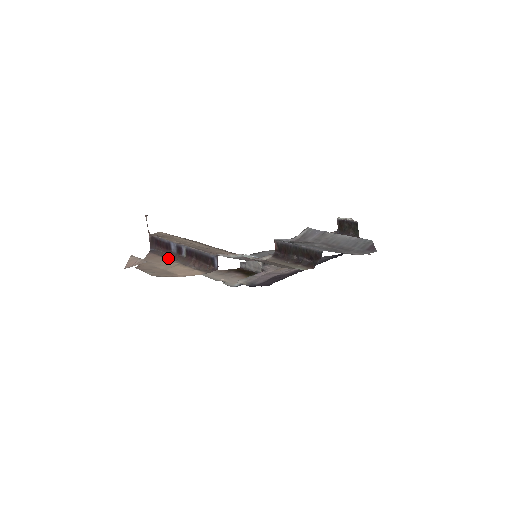
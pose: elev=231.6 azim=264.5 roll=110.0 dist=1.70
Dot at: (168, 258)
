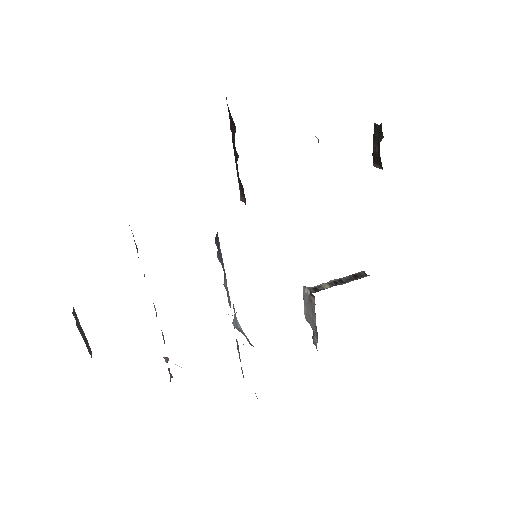
Dot at: occluded
